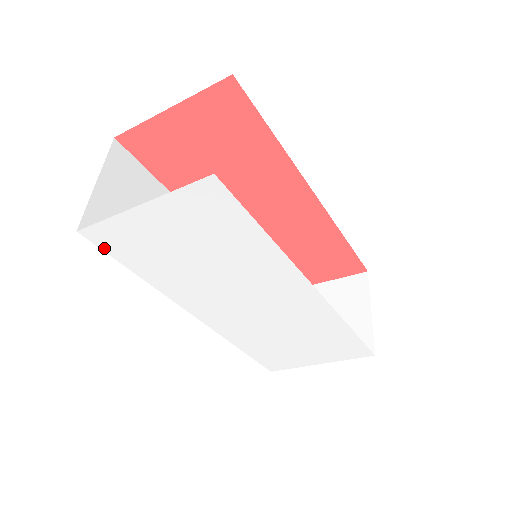
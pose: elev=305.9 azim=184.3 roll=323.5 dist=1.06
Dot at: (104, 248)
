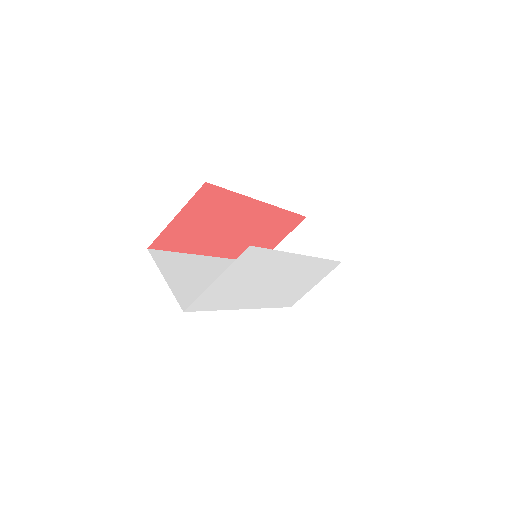
Dot at: (197, 310)
